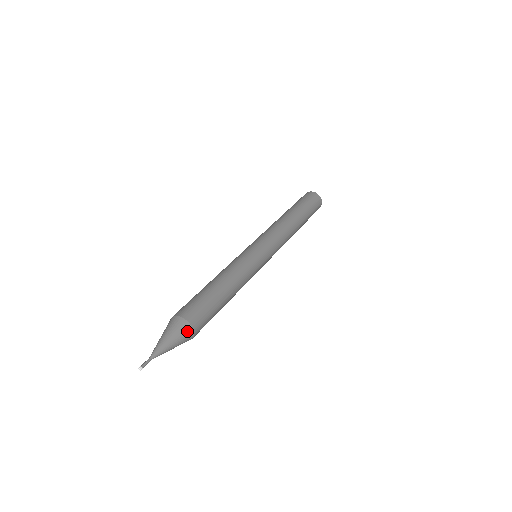
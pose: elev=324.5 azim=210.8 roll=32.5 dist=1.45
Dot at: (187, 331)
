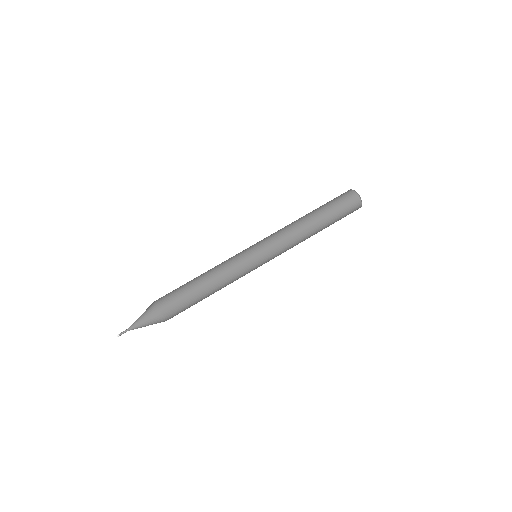
Dot at: occluded
